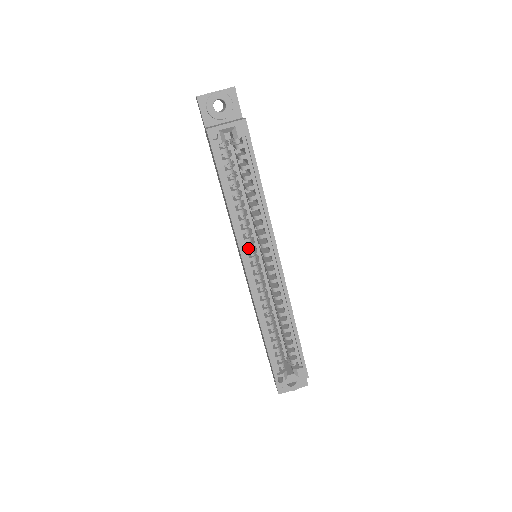
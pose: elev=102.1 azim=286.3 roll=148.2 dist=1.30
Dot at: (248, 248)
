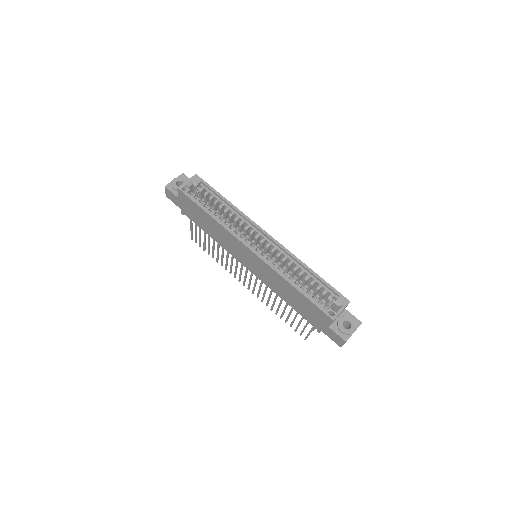
Dot at: (243, 238)
